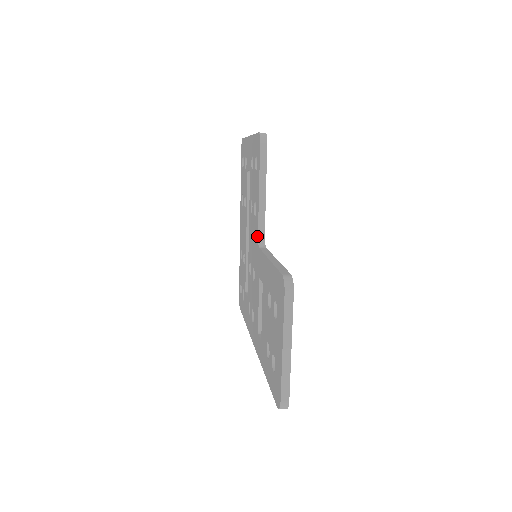
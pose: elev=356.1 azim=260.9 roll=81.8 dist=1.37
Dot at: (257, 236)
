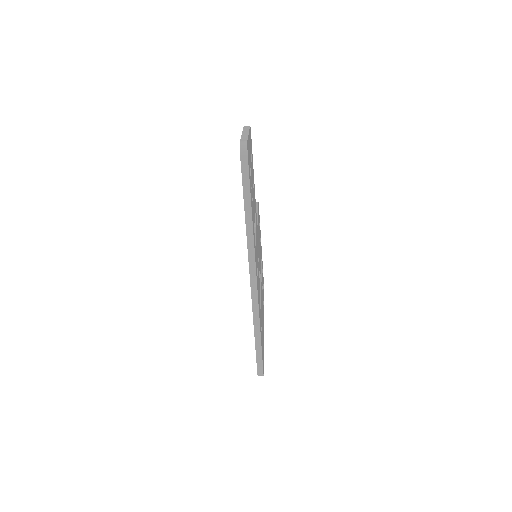
Dot at: occluded
